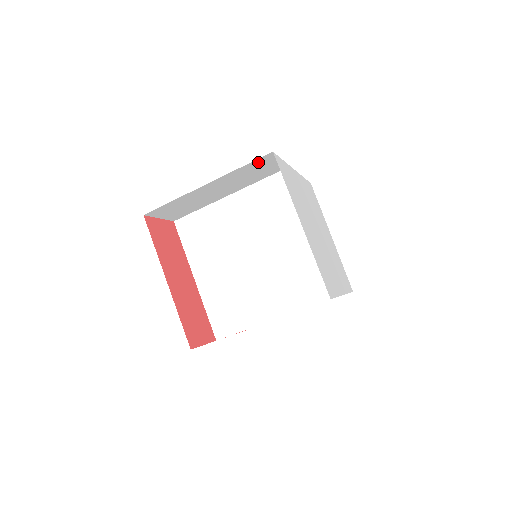
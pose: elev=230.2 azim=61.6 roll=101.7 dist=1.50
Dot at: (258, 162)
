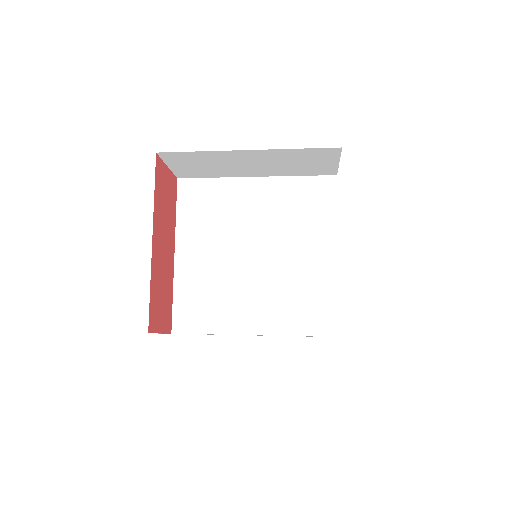
Dot at: (318, 152)
